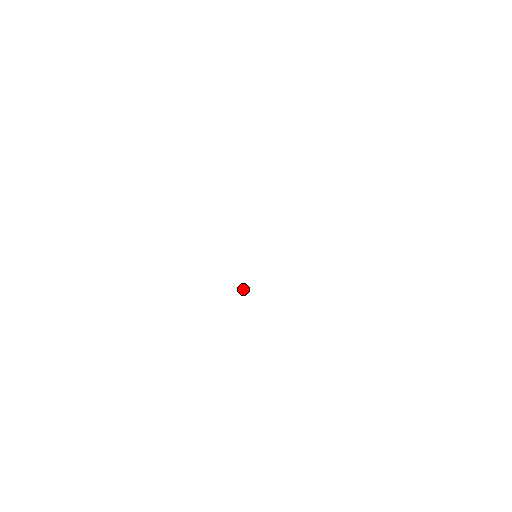
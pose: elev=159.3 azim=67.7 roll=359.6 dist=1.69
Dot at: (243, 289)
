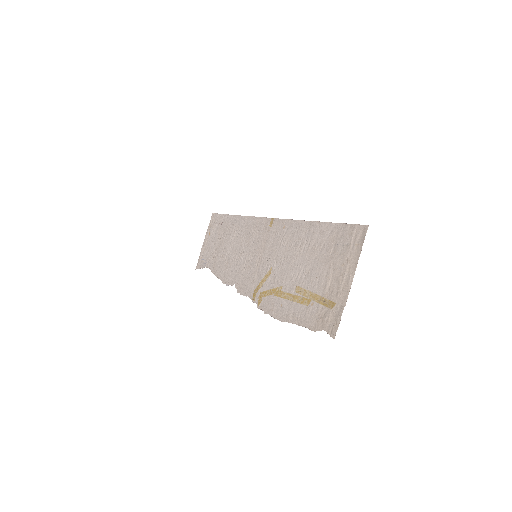
Dot at: (264, 291)
